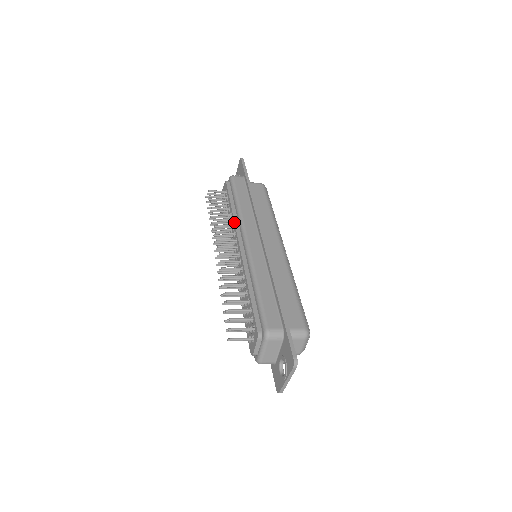
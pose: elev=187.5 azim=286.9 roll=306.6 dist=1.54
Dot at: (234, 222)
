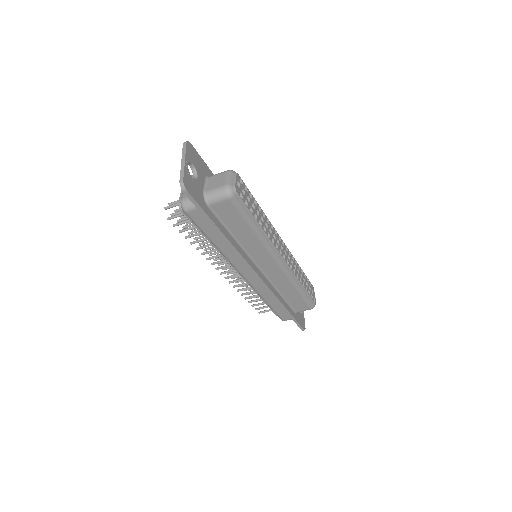
Dot at: occluded
